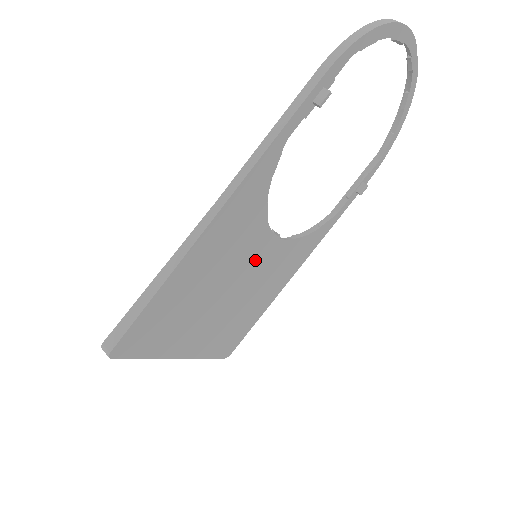
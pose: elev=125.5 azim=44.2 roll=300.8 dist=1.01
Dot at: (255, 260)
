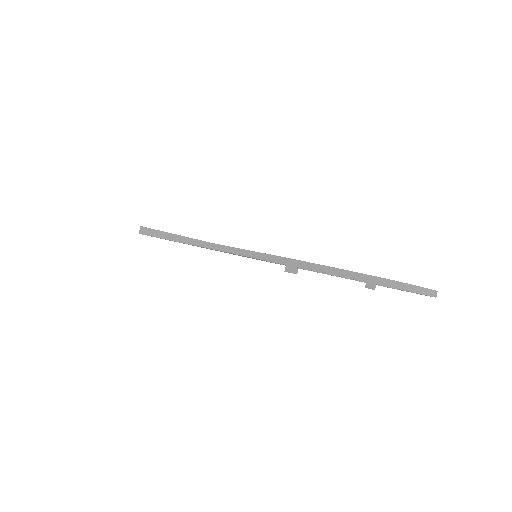
Dot at: occluded
